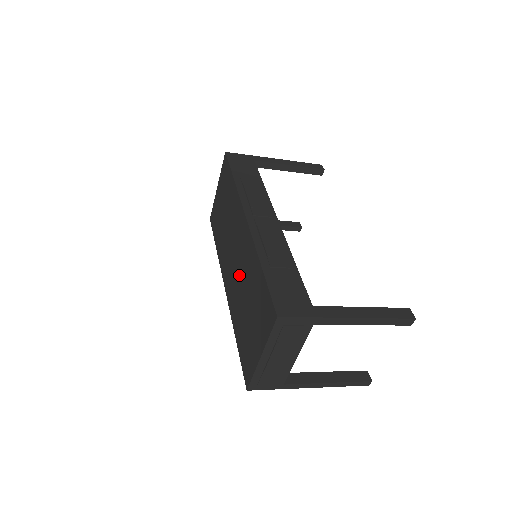
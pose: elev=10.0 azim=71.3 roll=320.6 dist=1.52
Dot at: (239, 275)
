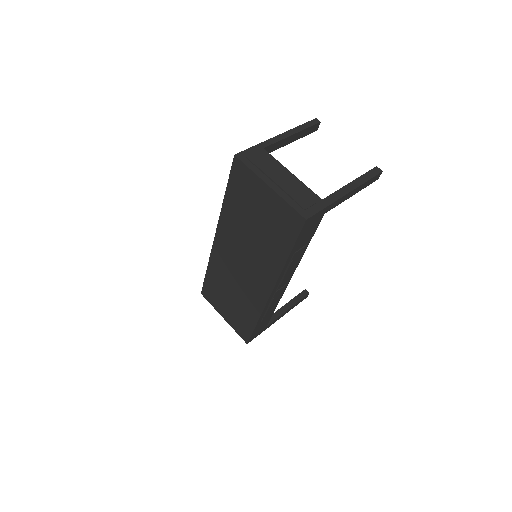
Dot at: (236, 279)
